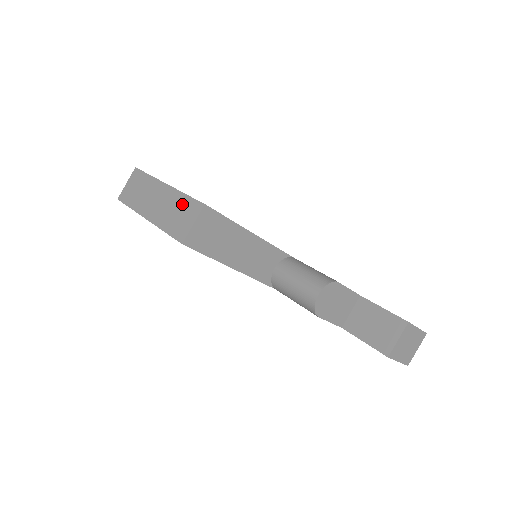
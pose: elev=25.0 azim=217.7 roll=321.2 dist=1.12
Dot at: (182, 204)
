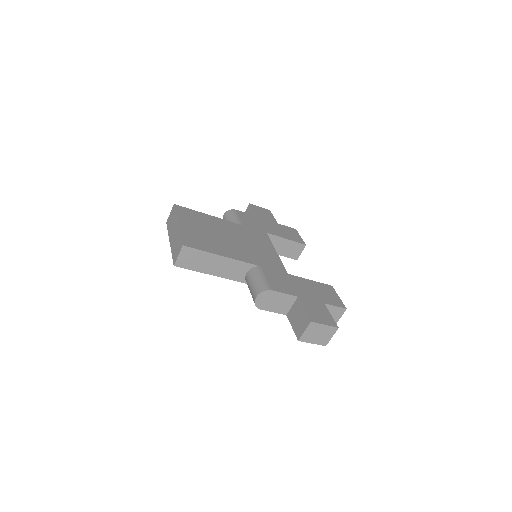
Dot at: (178, 241)
